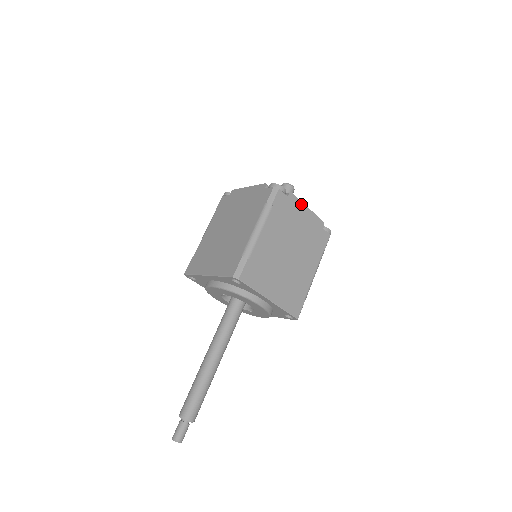
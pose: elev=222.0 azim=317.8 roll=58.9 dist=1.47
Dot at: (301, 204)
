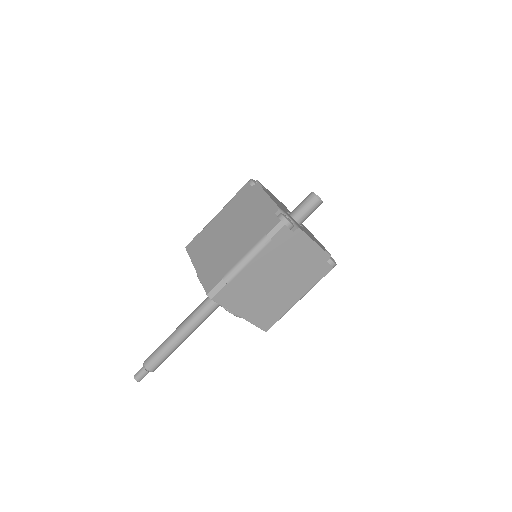
Dot at: (308, 239)
